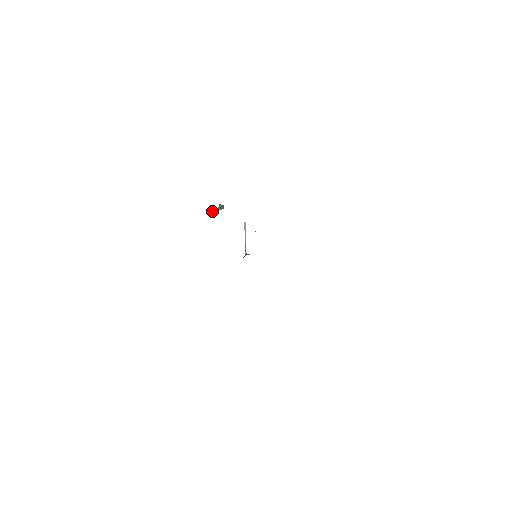
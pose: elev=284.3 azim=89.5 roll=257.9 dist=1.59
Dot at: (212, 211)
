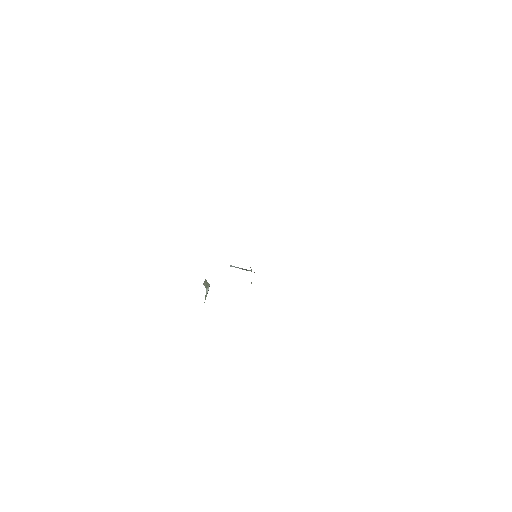
Dot at: (205, 298)
